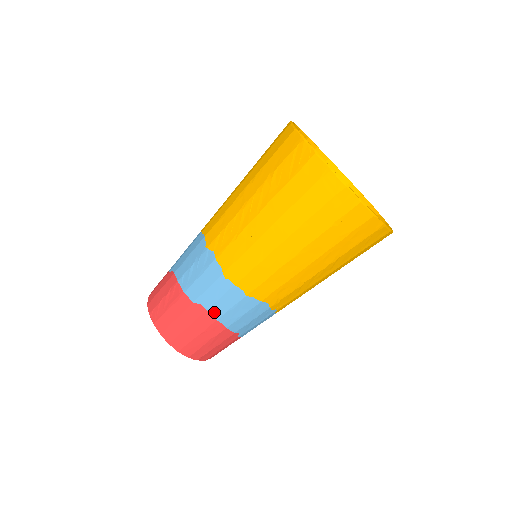
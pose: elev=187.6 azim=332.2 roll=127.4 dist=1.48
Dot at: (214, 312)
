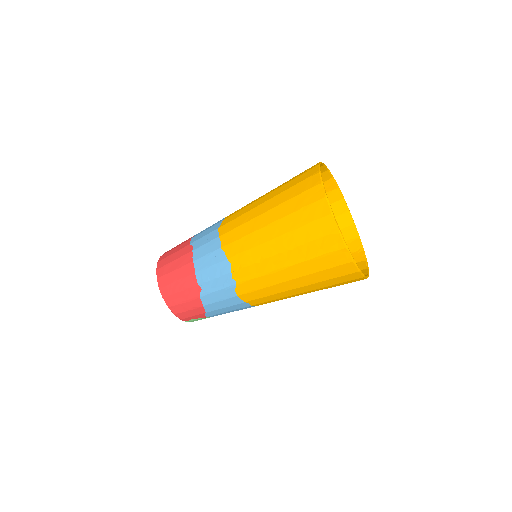
Dot at: (196, 254)
